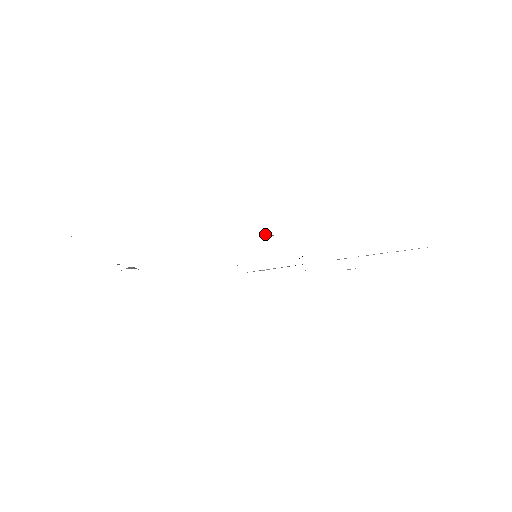
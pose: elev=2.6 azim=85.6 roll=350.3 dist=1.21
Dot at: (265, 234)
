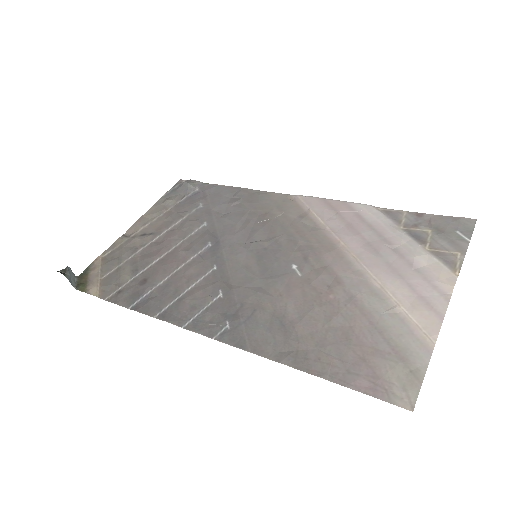
Dot at: (207, 324)
